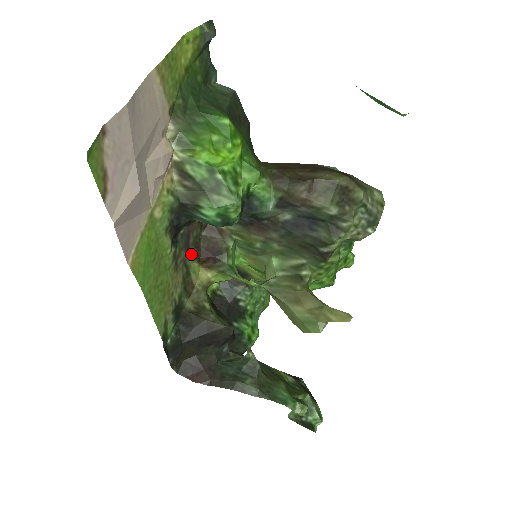
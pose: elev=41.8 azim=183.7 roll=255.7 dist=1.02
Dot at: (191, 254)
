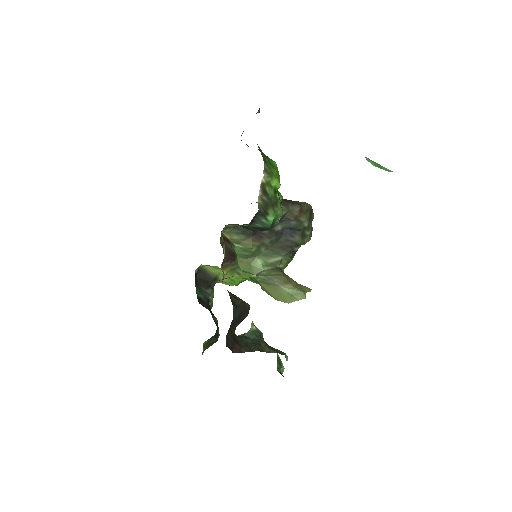
Dot at: (224, 254)
